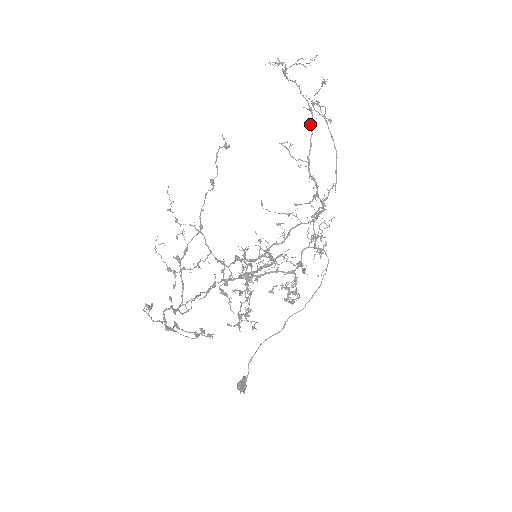
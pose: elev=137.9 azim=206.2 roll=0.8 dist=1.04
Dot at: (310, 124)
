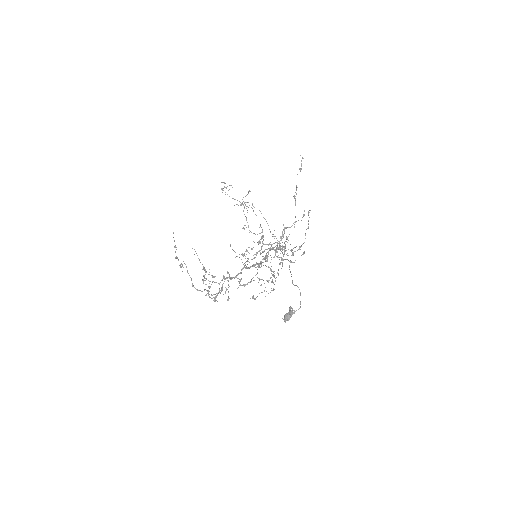
Dot at: (243, 211)
